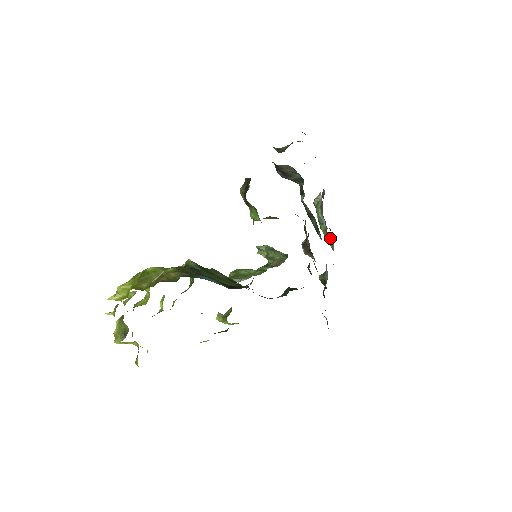
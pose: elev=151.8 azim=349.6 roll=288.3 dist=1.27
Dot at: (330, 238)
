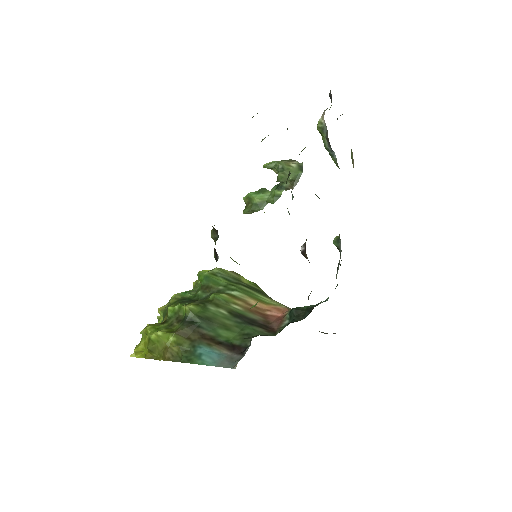
Dot at: occluded
